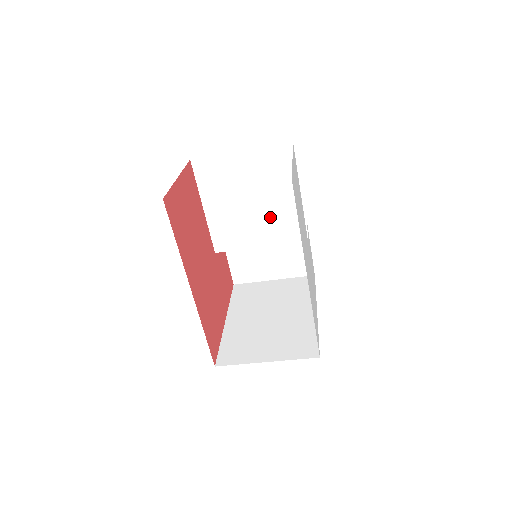
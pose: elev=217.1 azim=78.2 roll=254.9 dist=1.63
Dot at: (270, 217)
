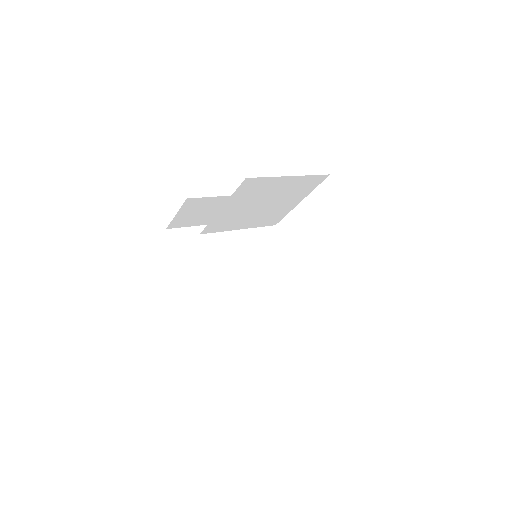
Dot at: (266, 213)
